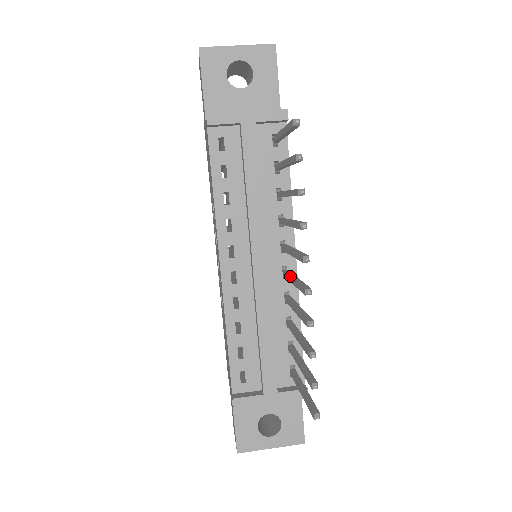
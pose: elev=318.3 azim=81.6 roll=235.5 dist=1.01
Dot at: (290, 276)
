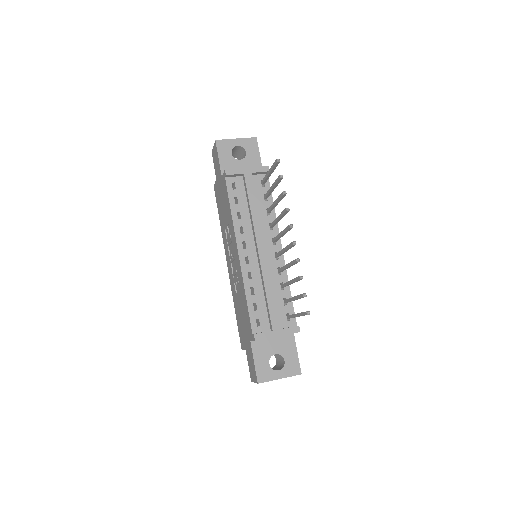
Dot at: (281, 250)
